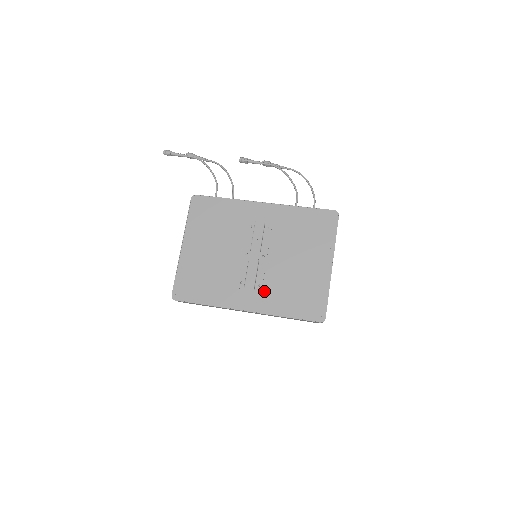
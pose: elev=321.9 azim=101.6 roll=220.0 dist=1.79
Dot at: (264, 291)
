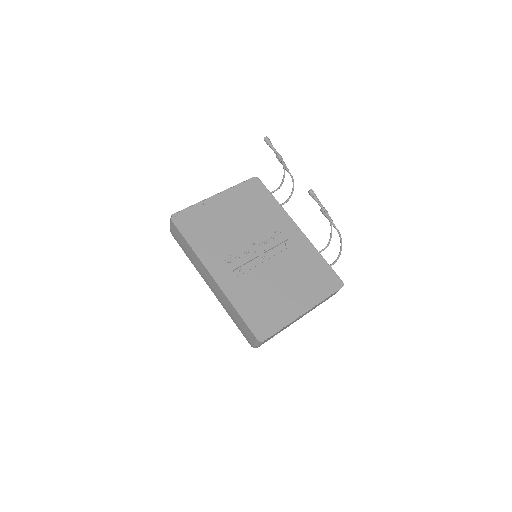
Dot at: (240, 278)
